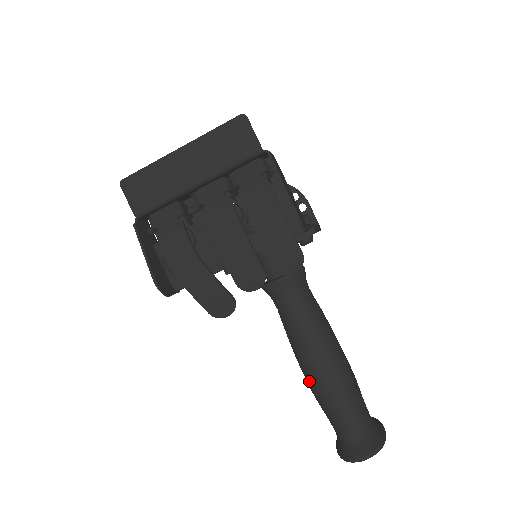
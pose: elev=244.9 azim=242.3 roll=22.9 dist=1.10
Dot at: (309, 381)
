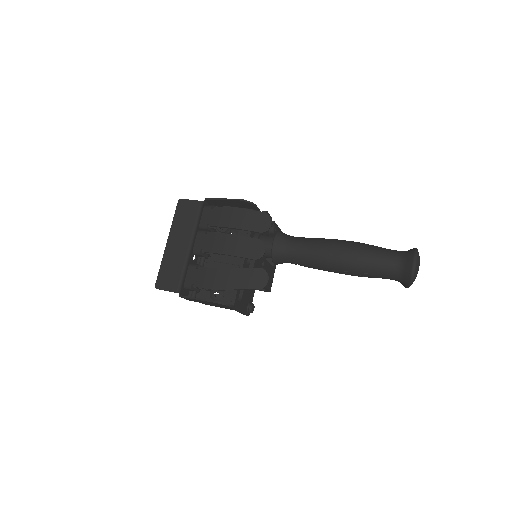
Dot at: (345, 268)
